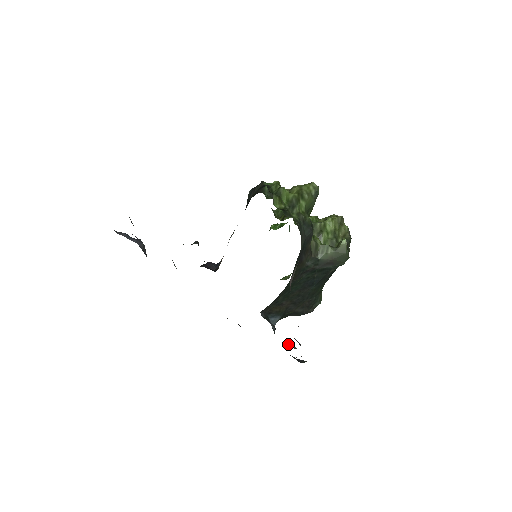
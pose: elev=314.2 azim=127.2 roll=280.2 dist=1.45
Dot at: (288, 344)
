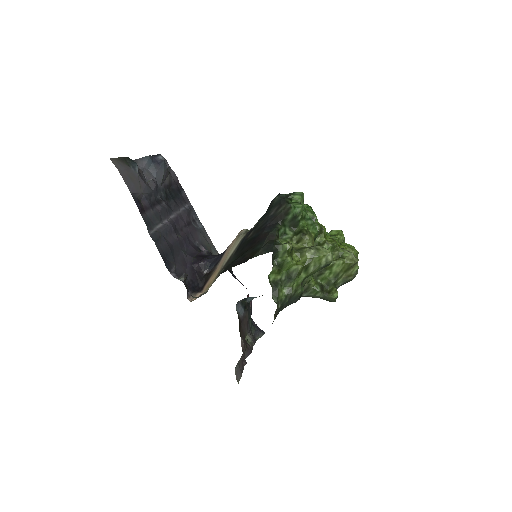
Dot at: (247, 335)
